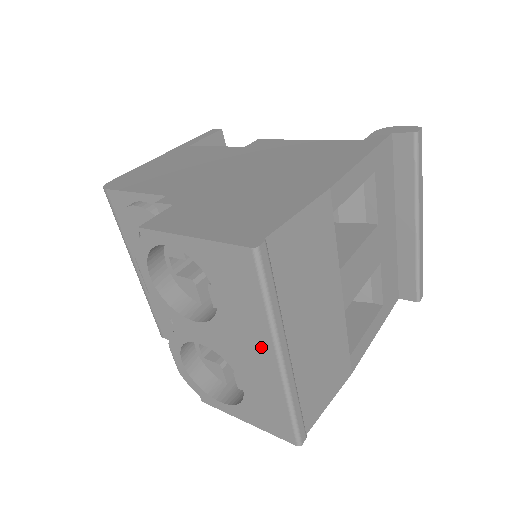
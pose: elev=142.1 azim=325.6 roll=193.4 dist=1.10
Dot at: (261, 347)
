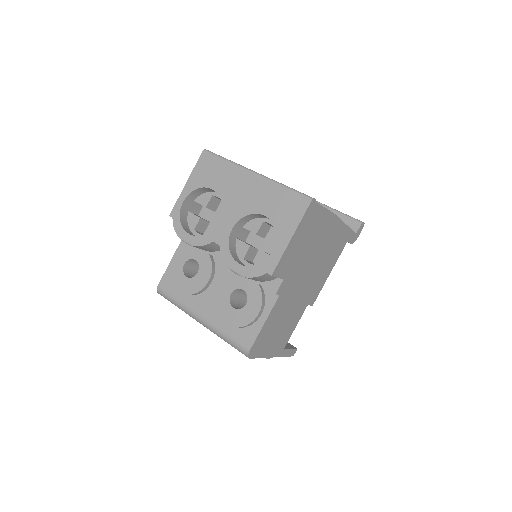
Dot at: (244, 179)
